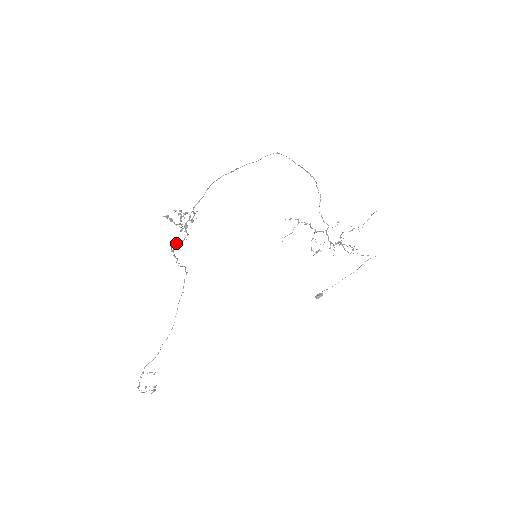
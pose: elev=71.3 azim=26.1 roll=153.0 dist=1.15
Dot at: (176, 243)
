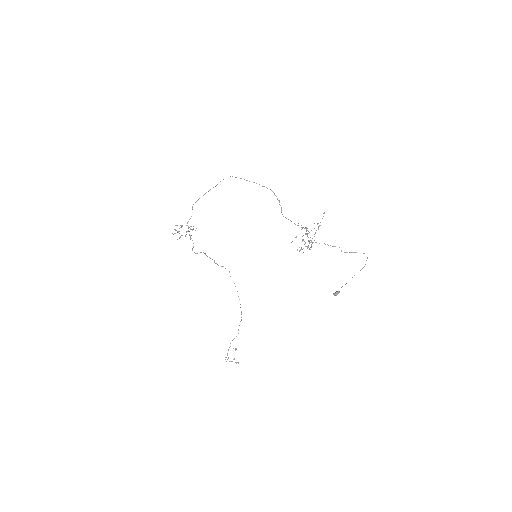
Dot at: (192, 248)
